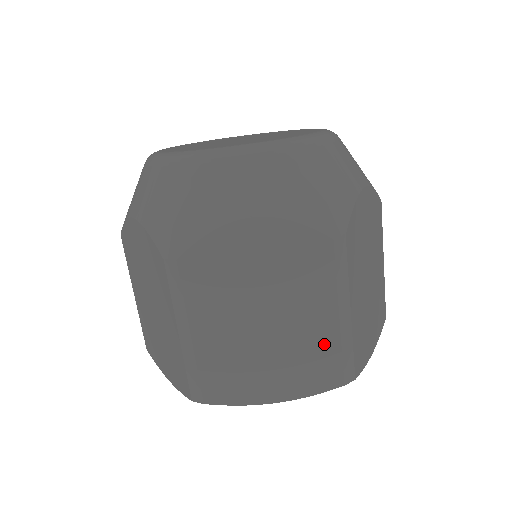
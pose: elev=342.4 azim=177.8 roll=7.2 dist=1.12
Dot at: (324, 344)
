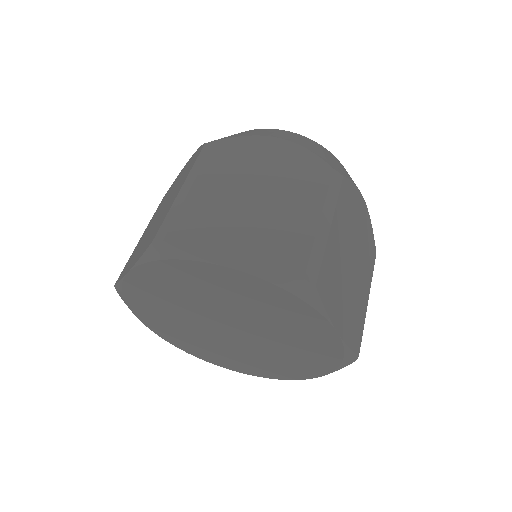
Dot at: (298, 235)
